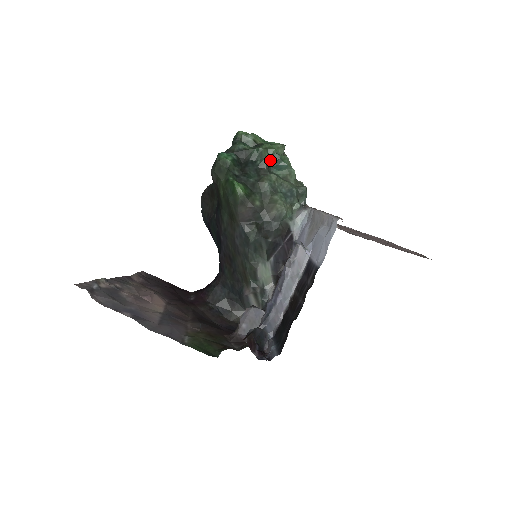
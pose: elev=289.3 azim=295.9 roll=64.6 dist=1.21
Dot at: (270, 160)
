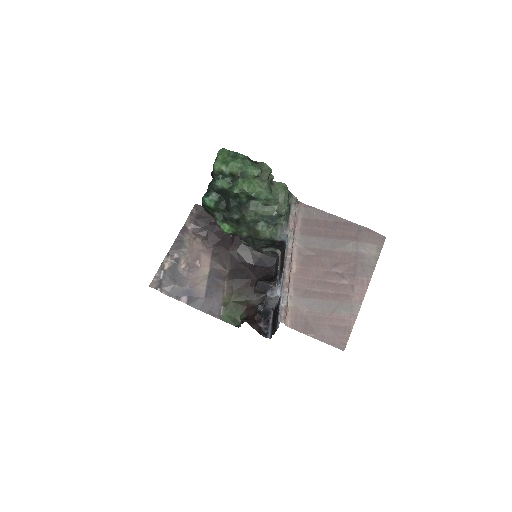
Dot at: (247, 197)
